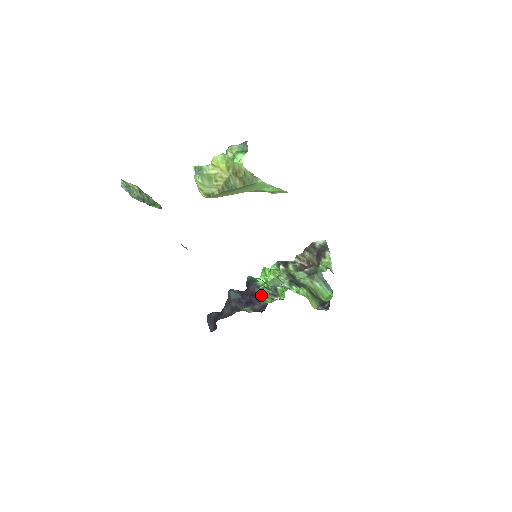
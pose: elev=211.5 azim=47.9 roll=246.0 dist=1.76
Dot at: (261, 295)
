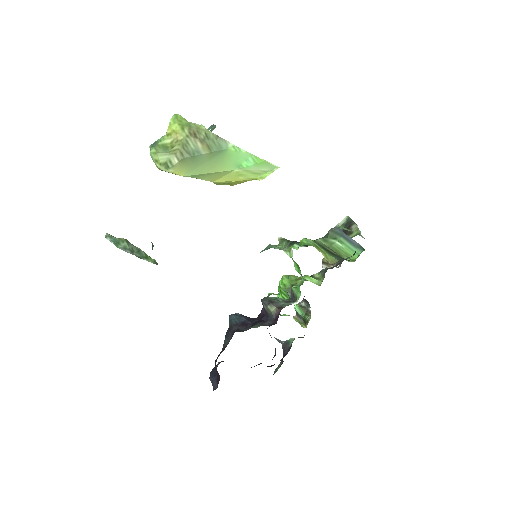
Dot at: (270, 302)
